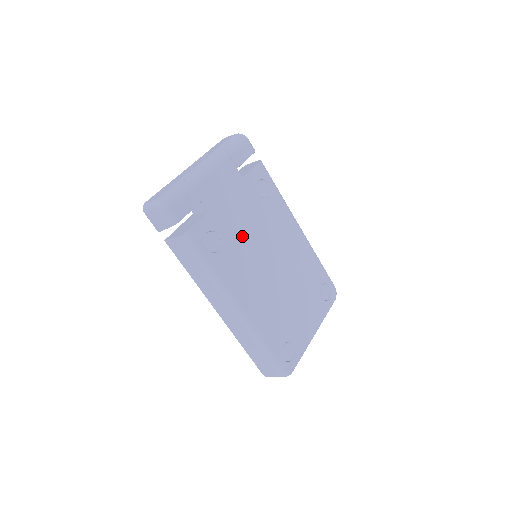
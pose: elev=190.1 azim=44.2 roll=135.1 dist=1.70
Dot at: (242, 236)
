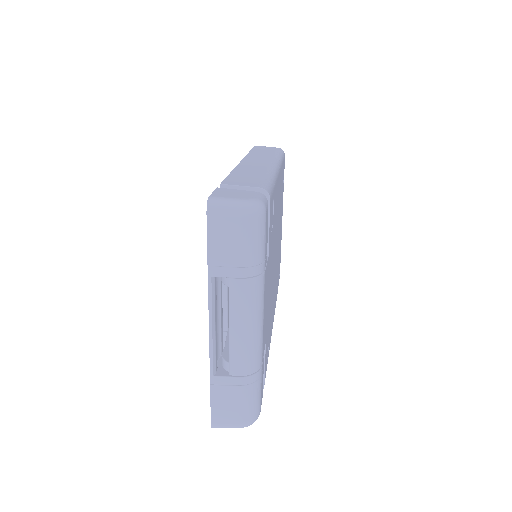
Dot at: (271, 292)
